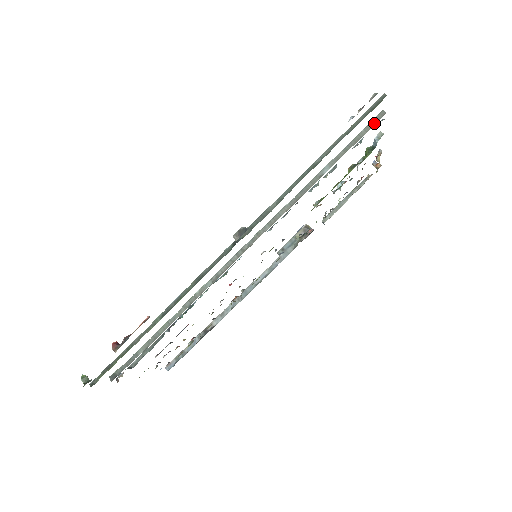
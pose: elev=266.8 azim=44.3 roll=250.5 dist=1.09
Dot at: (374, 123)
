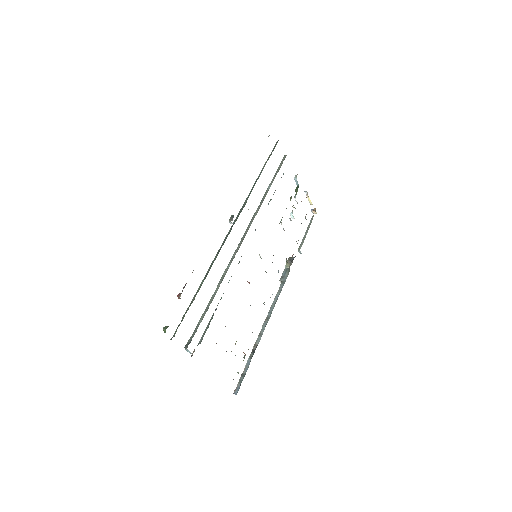
Dot at: occluded
